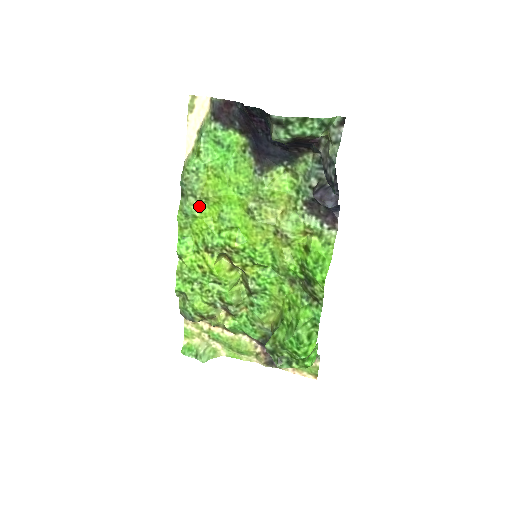
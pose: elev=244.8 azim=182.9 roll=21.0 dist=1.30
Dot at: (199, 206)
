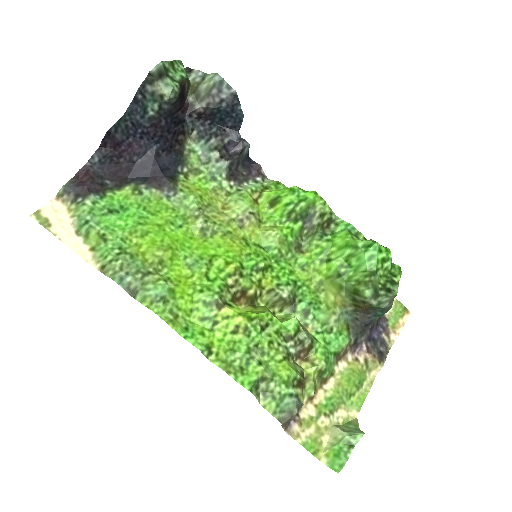
Dot at: (162, 277)
